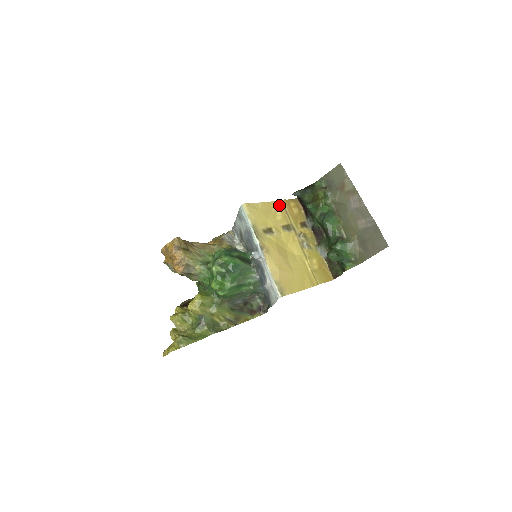
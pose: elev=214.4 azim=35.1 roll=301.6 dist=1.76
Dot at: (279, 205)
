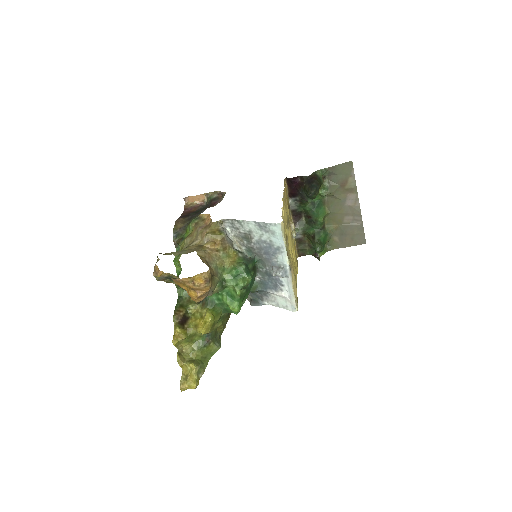
Dot at: occluded
